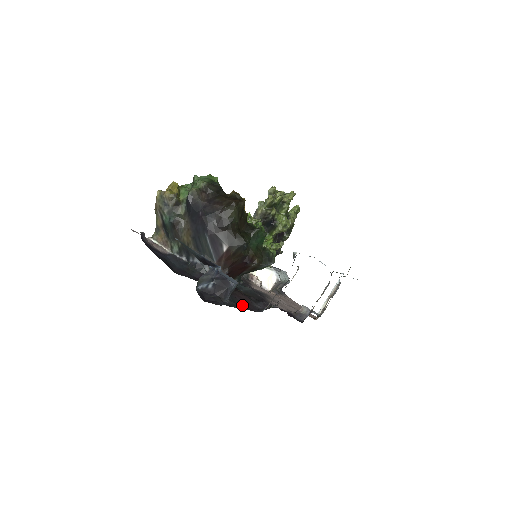
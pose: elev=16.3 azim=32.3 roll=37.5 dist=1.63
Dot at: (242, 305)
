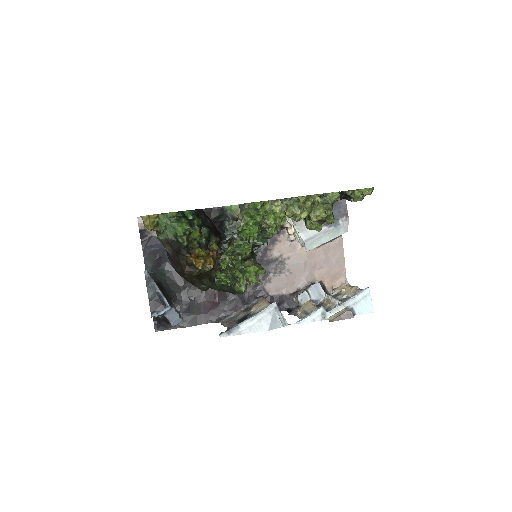
Dot at: (198, 316)
